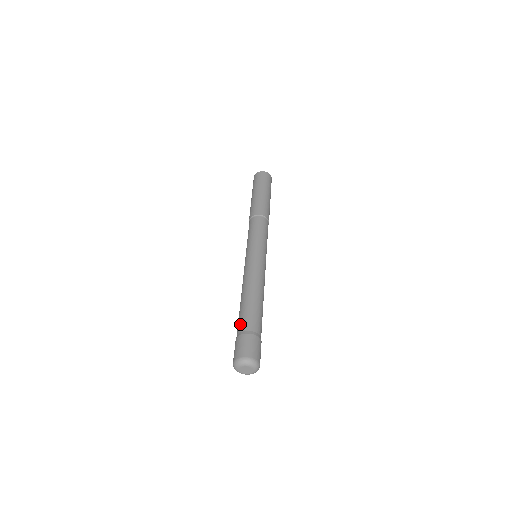
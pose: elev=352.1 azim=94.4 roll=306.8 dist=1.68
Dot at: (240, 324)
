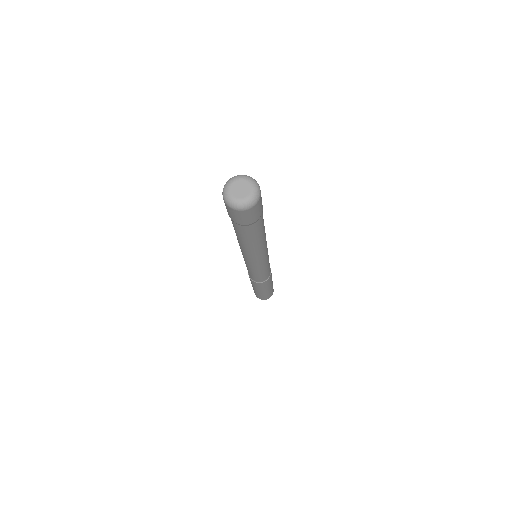
Dot at: occluded
